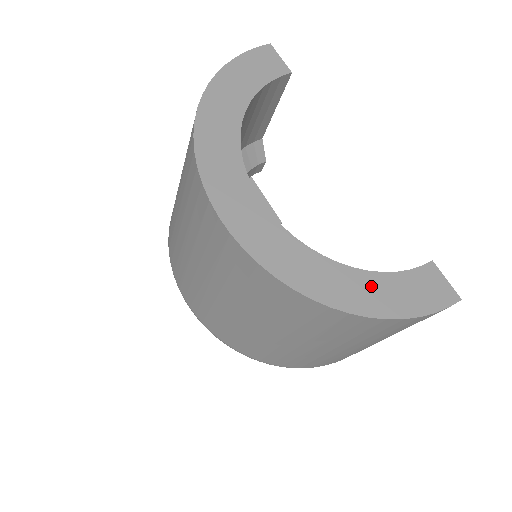
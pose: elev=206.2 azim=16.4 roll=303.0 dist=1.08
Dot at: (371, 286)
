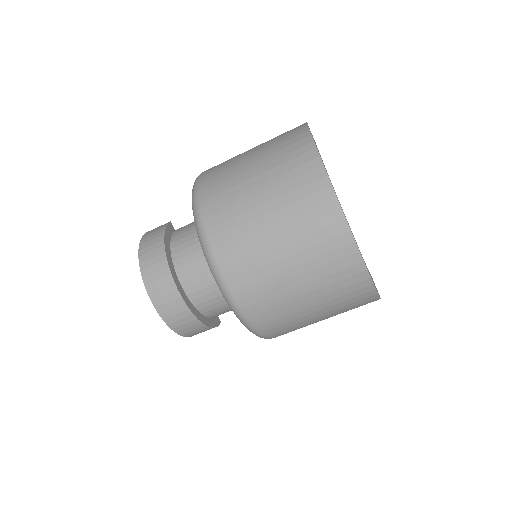
Dot at: occluded
